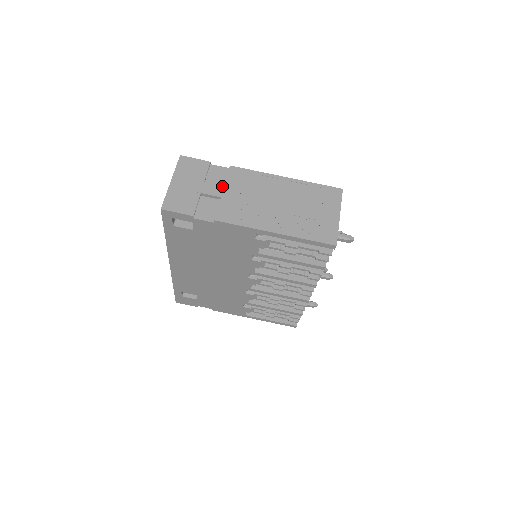
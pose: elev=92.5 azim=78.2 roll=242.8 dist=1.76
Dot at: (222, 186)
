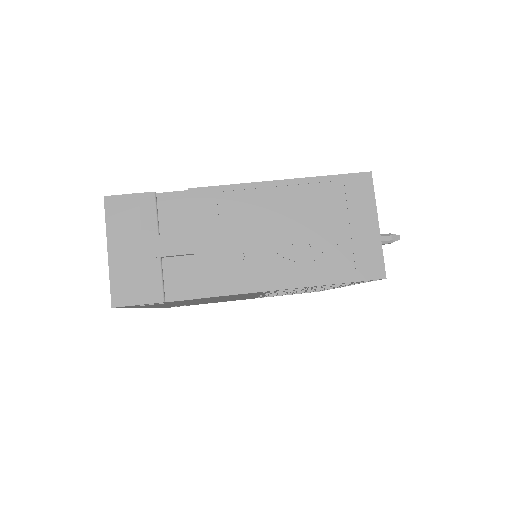
Dot at: (188, 232)
